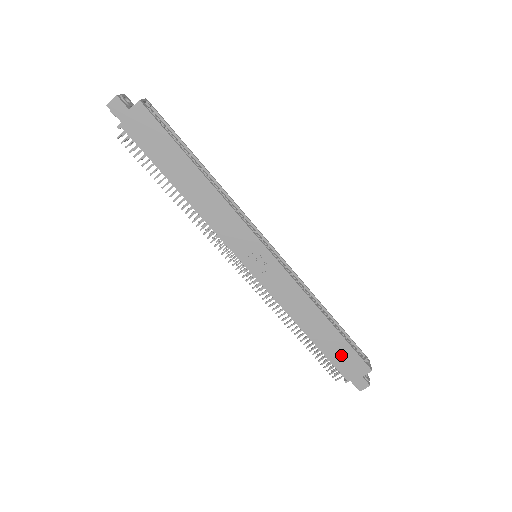
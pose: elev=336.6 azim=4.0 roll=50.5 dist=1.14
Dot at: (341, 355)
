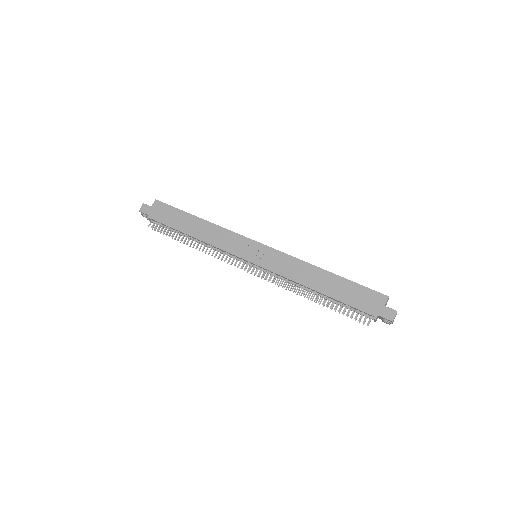
Dot at: (355, 295)
